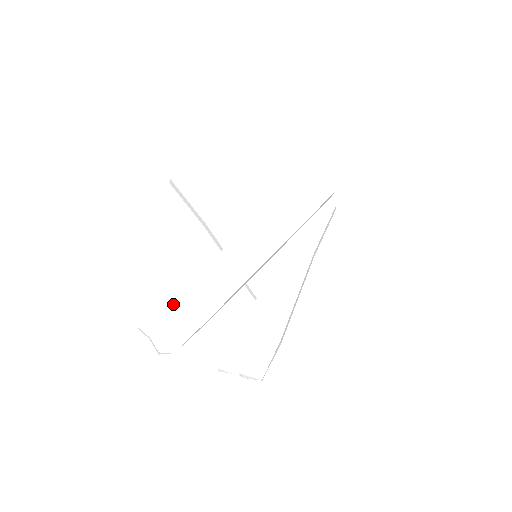
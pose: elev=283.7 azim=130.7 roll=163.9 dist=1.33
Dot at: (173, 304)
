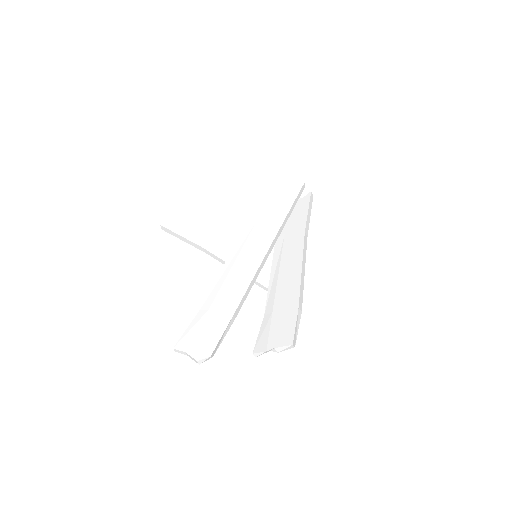
Dot at: (197, 319)
